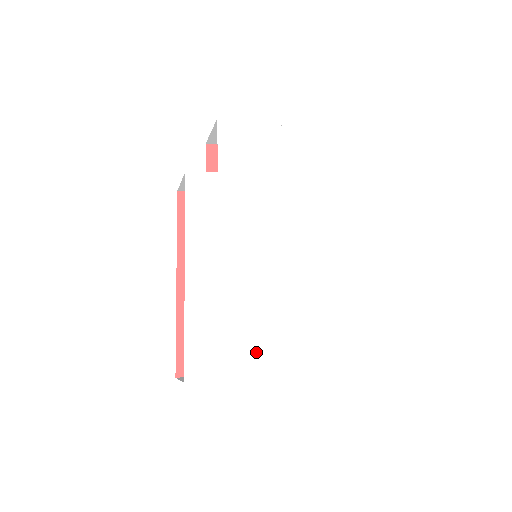
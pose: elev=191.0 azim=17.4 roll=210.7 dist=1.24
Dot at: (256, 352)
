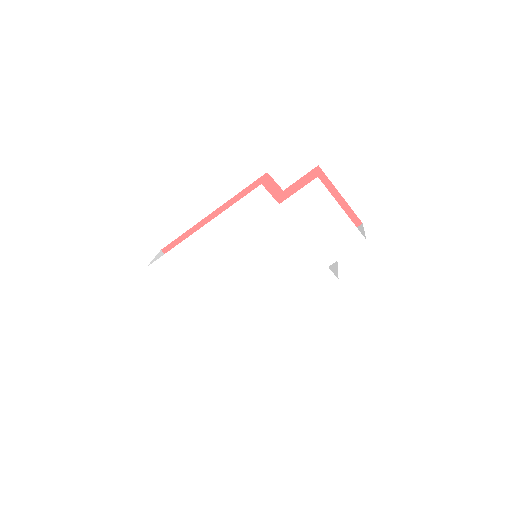
Dot at: (192, 295)
